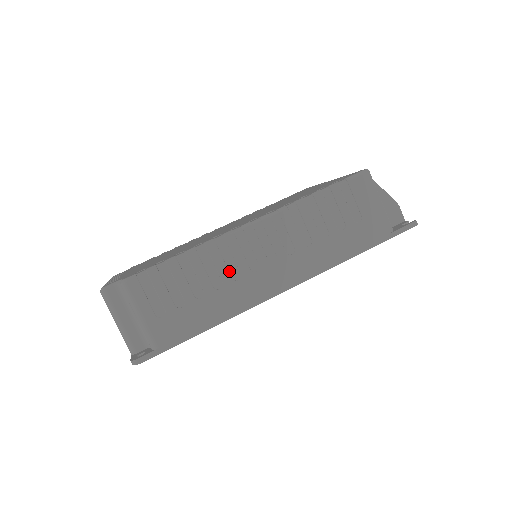
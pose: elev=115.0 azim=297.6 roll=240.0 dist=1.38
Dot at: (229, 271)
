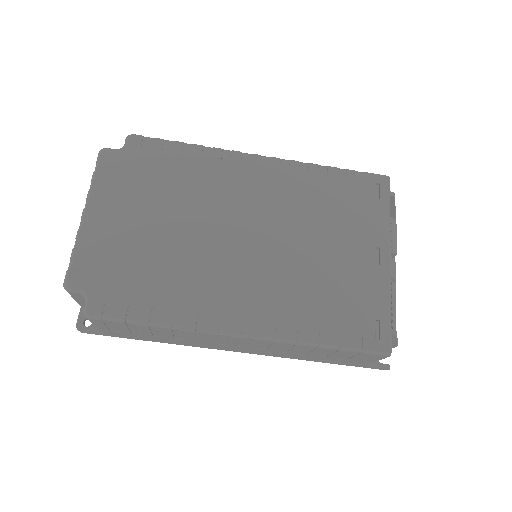
Dot at: (195, 338)
